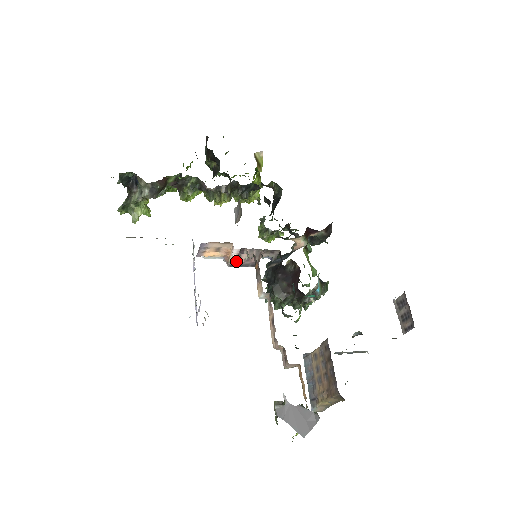
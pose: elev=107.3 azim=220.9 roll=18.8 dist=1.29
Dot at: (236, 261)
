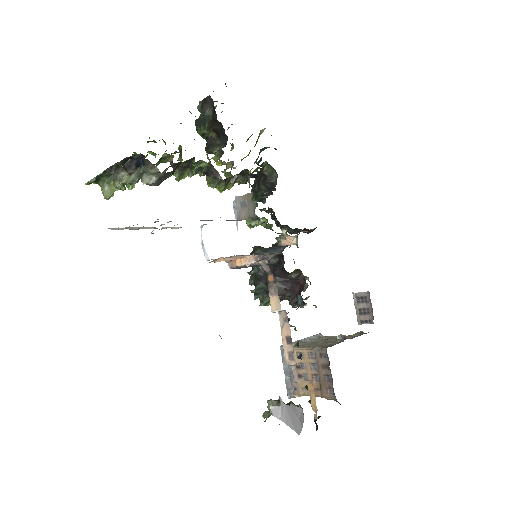
Dot at: (243, 266)
